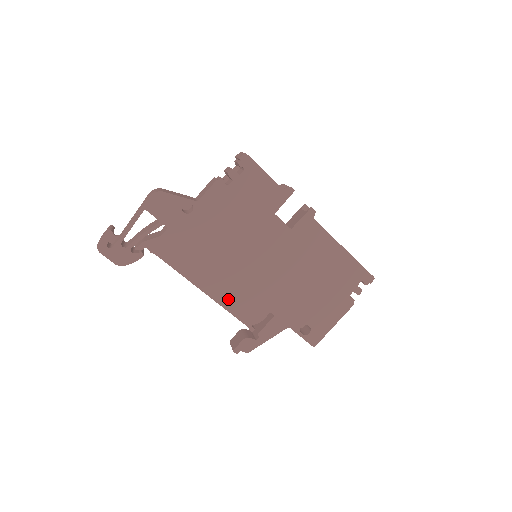
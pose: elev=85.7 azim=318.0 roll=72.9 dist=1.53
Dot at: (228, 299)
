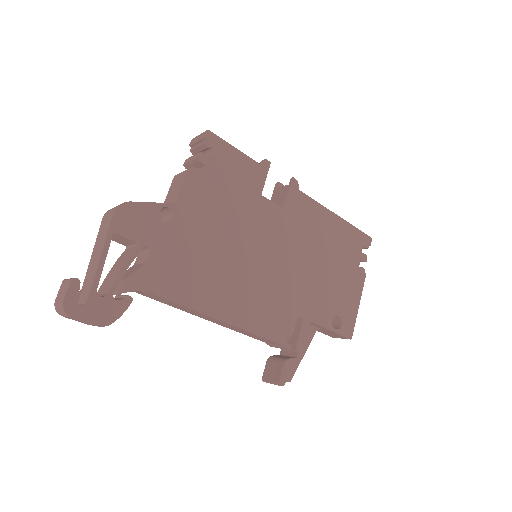
Dot at: (251, 319)
